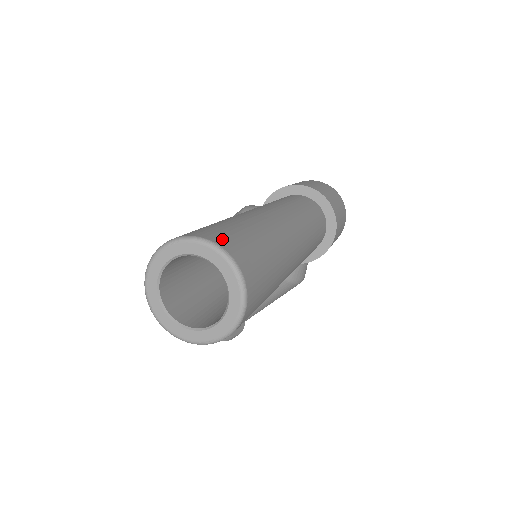
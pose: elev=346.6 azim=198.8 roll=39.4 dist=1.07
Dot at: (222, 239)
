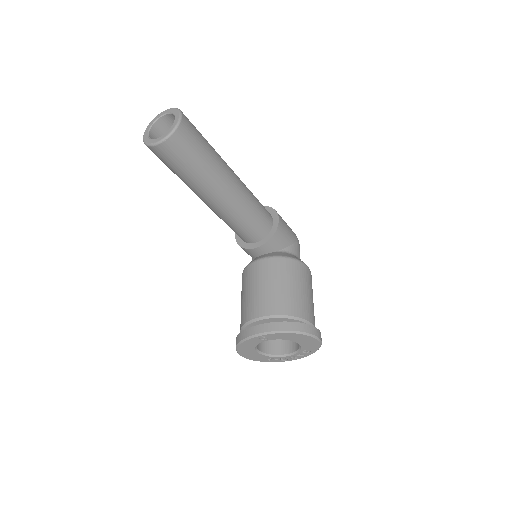
Dot at: occluded
